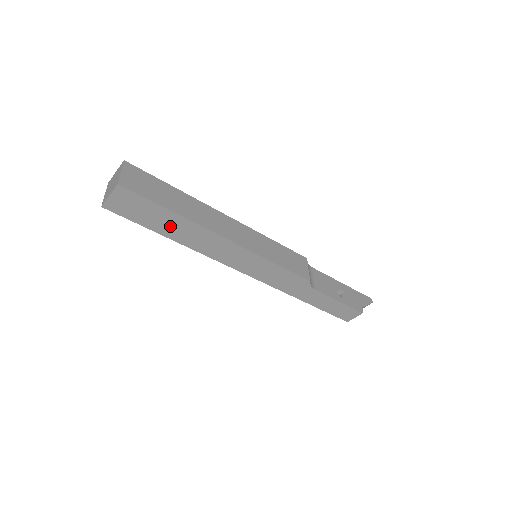
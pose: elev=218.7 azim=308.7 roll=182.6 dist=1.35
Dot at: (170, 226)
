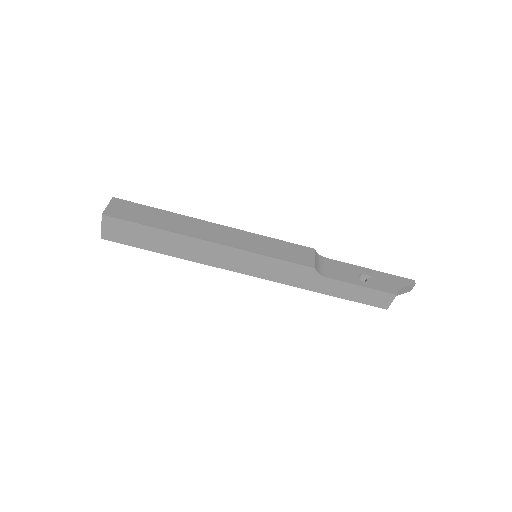
Dot at: (159, 242)
